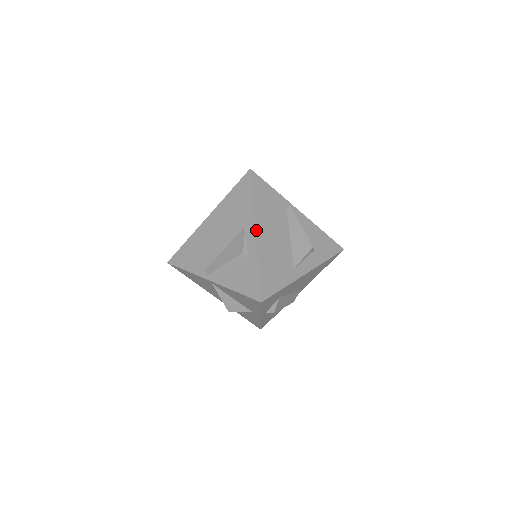
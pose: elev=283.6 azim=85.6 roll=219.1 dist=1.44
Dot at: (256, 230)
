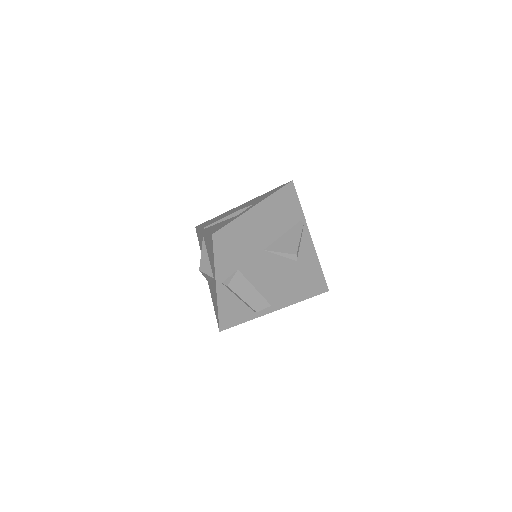
Dot at: (258, 205)
